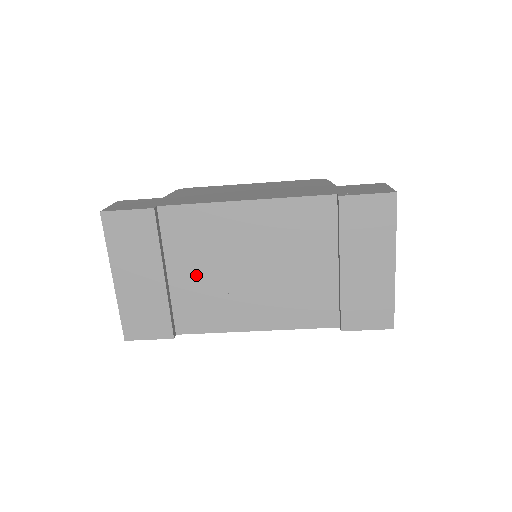
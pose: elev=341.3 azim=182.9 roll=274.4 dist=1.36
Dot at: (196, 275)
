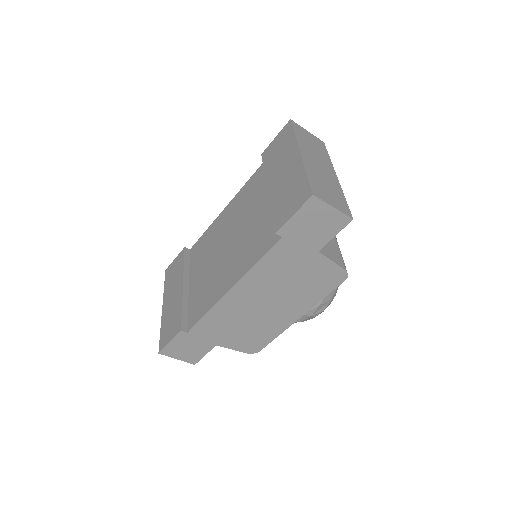
Dot at: (201, 275)
